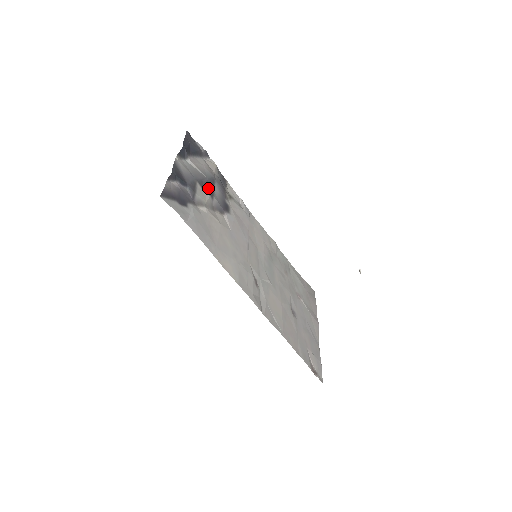
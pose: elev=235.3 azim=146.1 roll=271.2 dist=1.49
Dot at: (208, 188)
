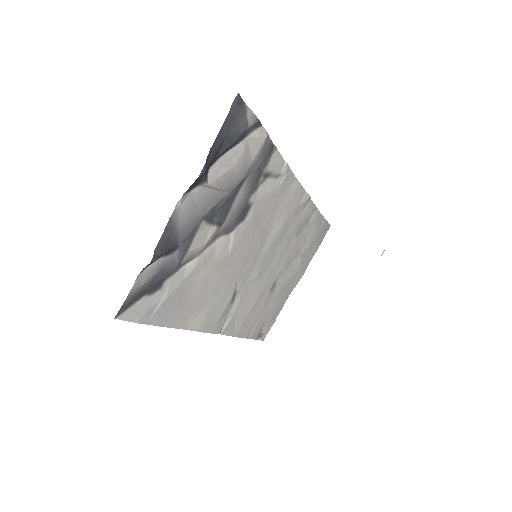
Dot at: (221, 212)
